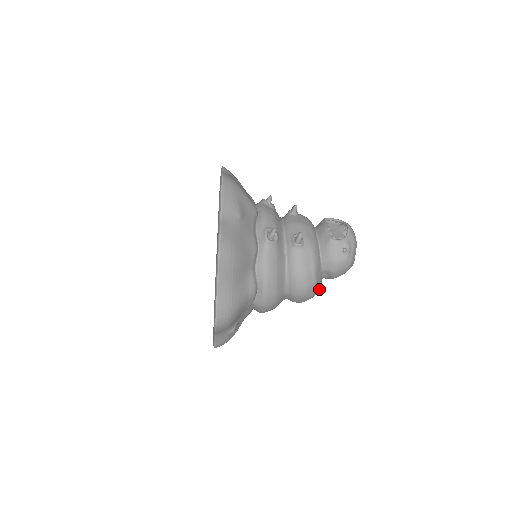
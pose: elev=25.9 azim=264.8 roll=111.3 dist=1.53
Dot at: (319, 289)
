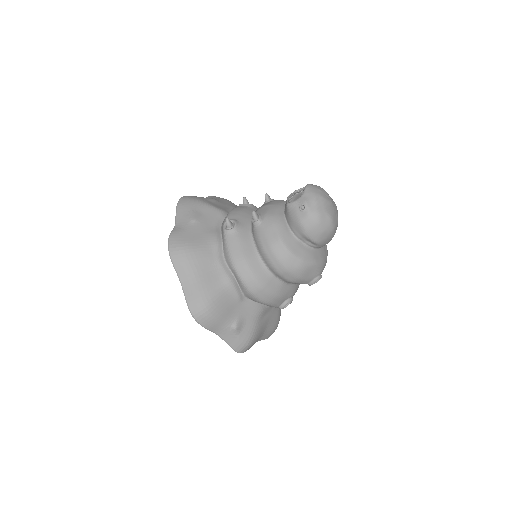
Dot at: (308, 259)
